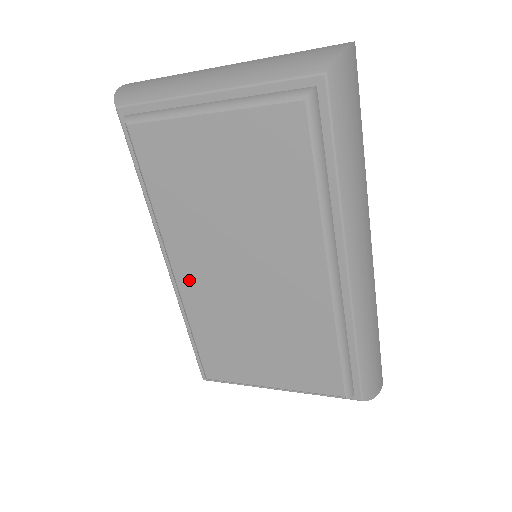
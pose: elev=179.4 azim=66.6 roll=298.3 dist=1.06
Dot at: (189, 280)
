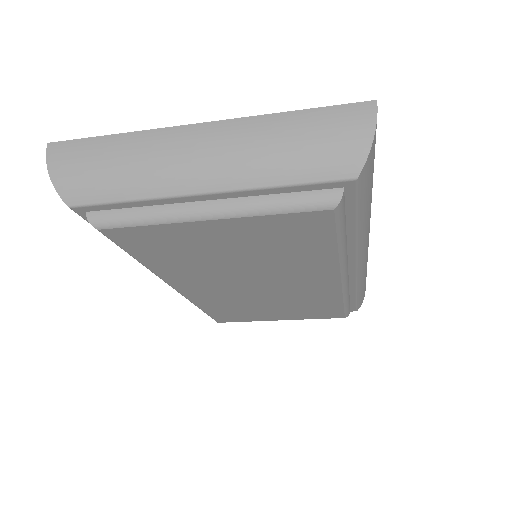
Dot at: (195, 293)
